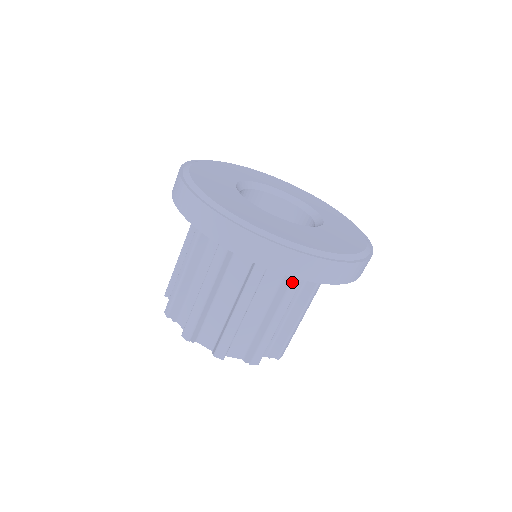
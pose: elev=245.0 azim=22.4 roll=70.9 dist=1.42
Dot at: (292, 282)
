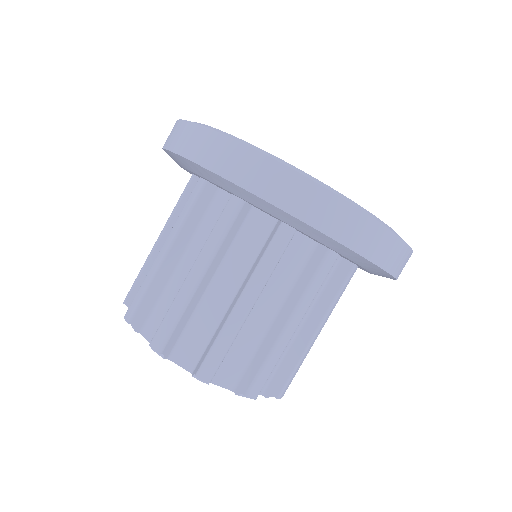
Dot at: (272, 242)
